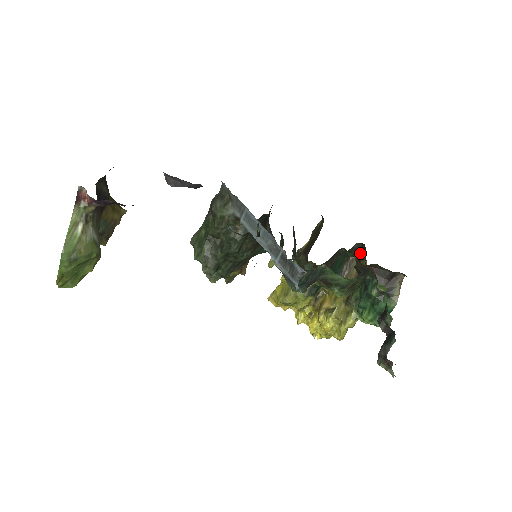
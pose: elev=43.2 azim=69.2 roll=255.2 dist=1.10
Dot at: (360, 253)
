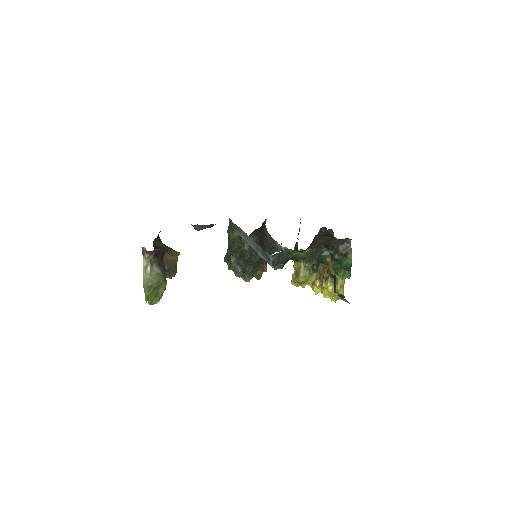
Dot at: (327, 234)
